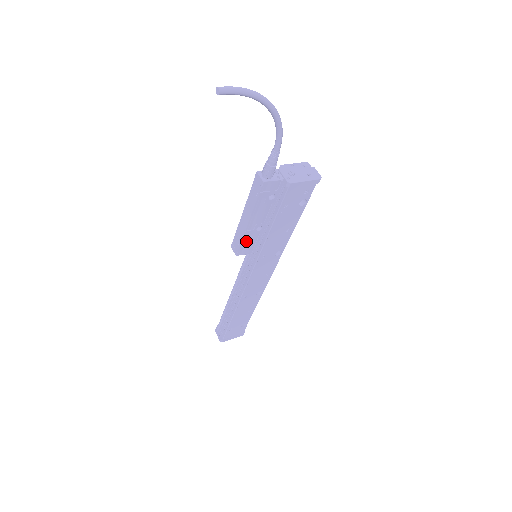
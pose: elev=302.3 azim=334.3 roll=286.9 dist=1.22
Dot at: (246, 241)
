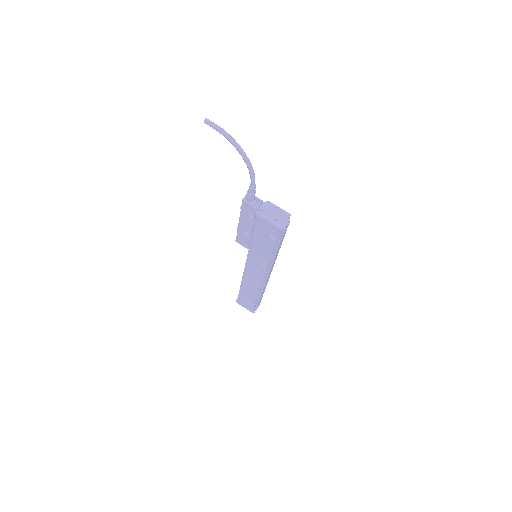
Dot at: (240, 235)
